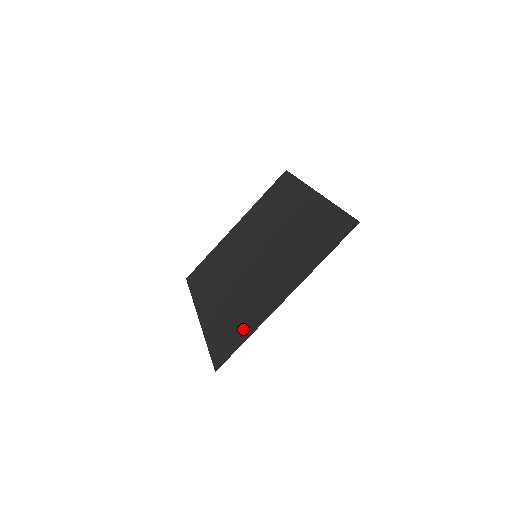
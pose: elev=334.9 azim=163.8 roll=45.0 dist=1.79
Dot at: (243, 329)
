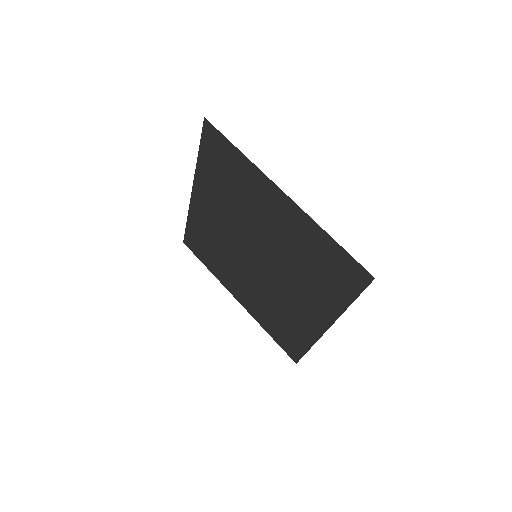
Dot at: (298, 338)
